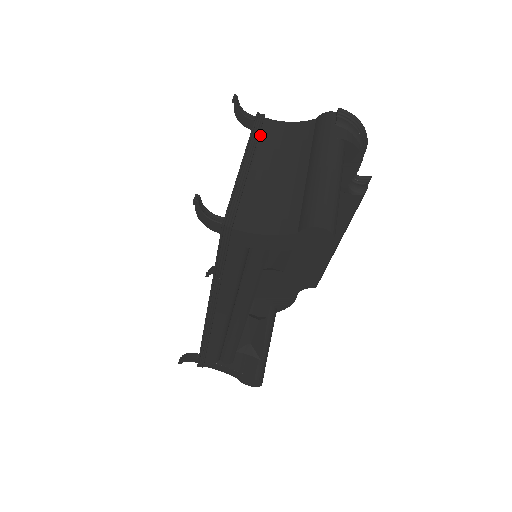
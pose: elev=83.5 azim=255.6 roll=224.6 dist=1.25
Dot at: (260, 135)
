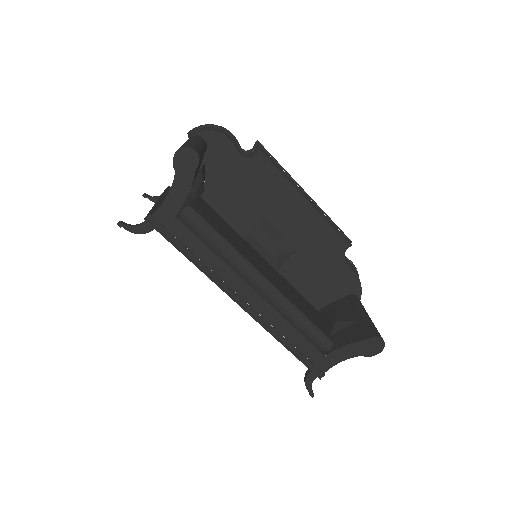
Dot at: occluded
